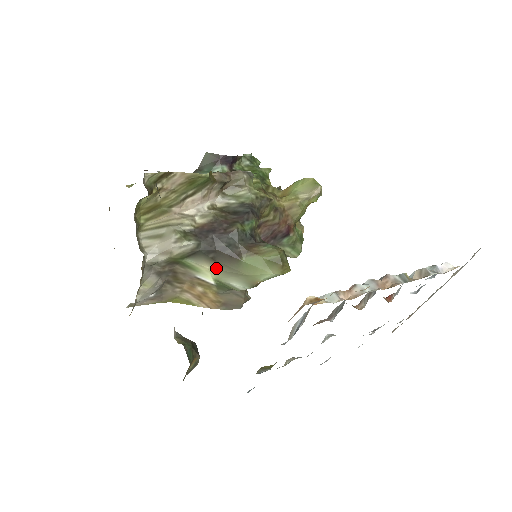
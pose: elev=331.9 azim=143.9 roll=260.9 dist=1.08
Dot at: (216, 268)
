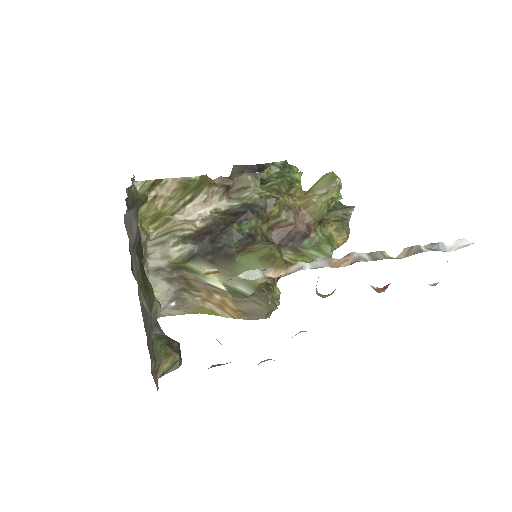
Dot at: occluded
